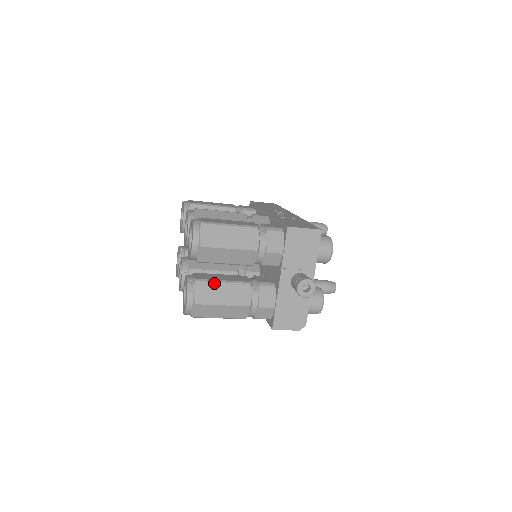
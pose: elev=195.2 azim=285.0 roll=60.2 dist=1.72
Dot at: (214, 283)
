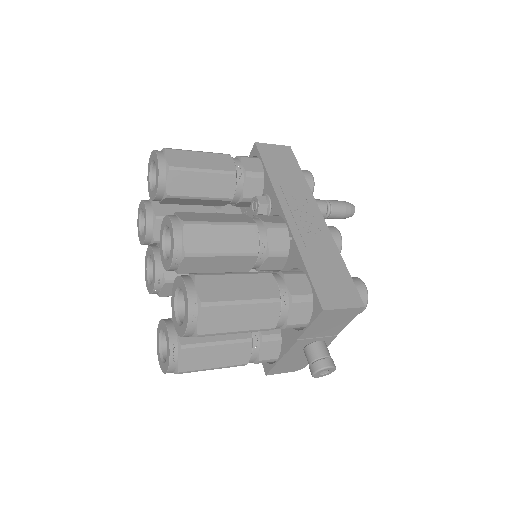
Dot at: (205, 348)
